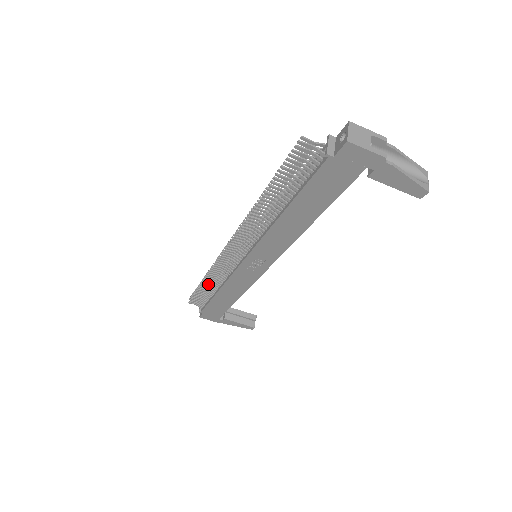
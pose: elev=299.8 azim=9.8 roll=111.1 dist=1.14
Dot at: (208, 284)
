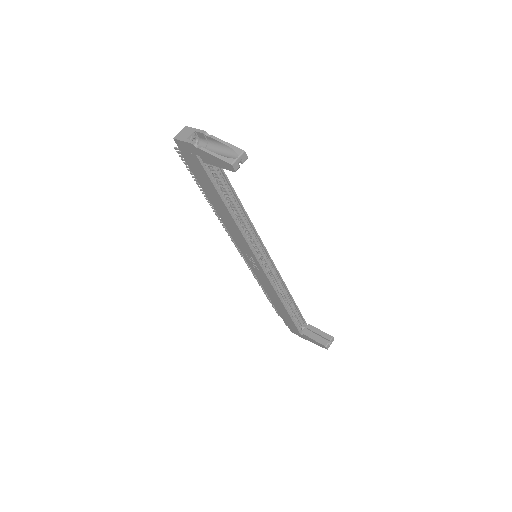
Dot at: occluded
